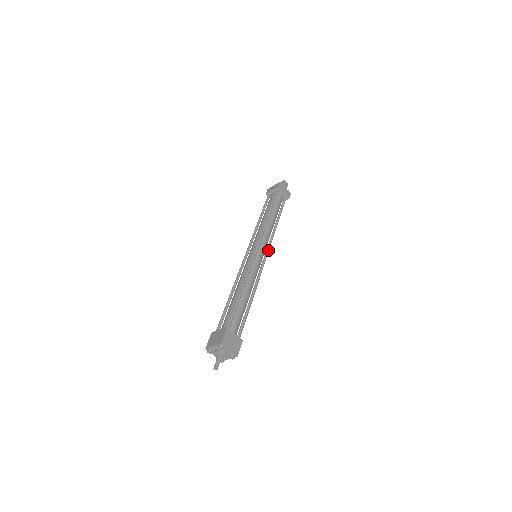
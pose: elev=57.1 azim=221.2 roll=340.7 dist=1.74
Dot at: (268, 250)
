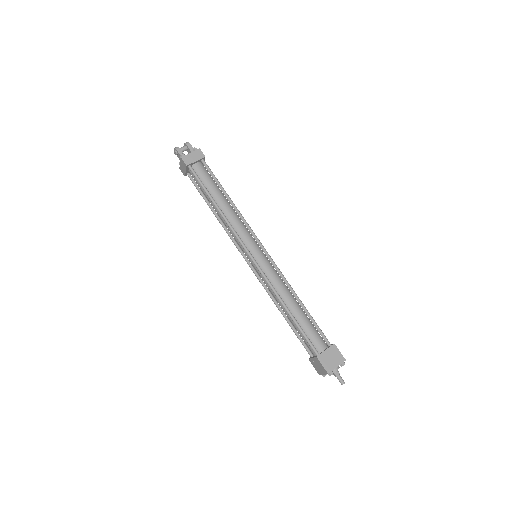
Dot at: occluded
